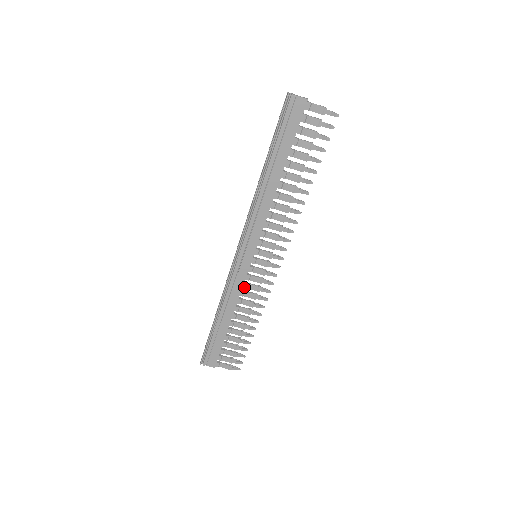
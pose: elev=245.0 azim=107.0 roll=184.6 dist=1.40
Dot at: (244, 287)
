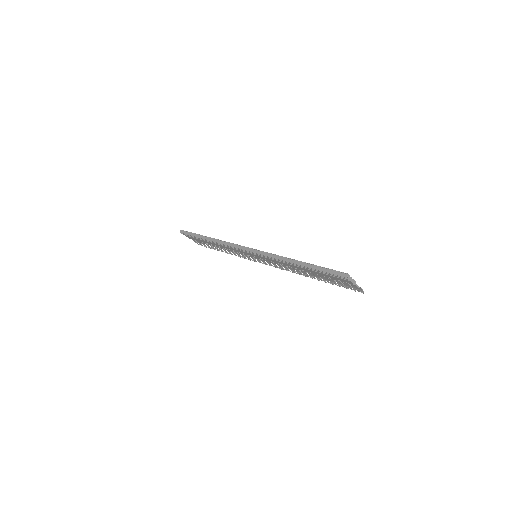
Dot at: (236, 251)
